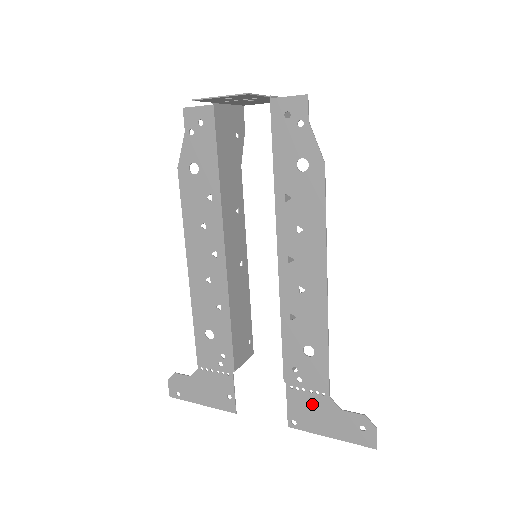
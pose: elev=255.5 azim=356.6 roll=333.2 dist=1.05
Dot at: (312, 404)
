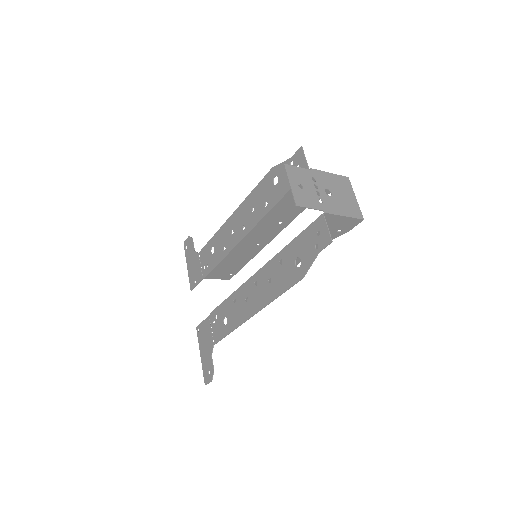
Dot at: (208, 336)
